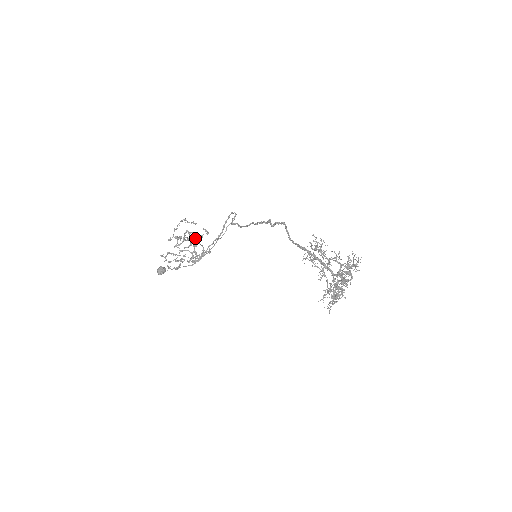
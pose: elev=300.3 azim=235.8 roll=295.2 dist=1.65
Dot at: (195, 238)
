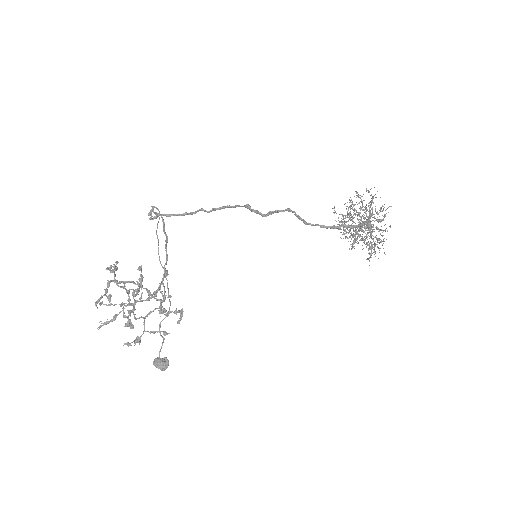
Dot at: (142, 286)
